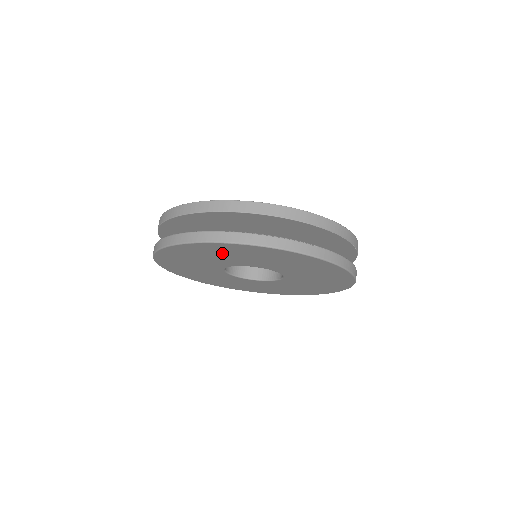
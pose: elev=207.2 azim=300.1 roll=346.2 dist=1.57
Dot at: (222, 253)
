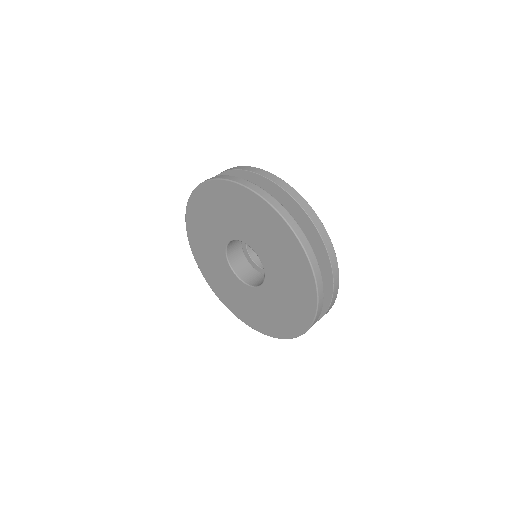
Dot at: (275, 239)
